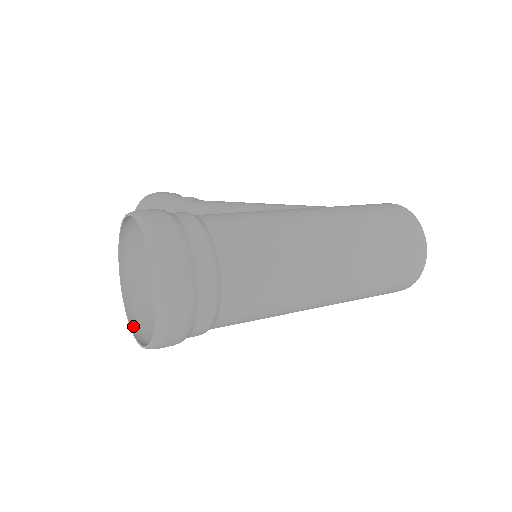
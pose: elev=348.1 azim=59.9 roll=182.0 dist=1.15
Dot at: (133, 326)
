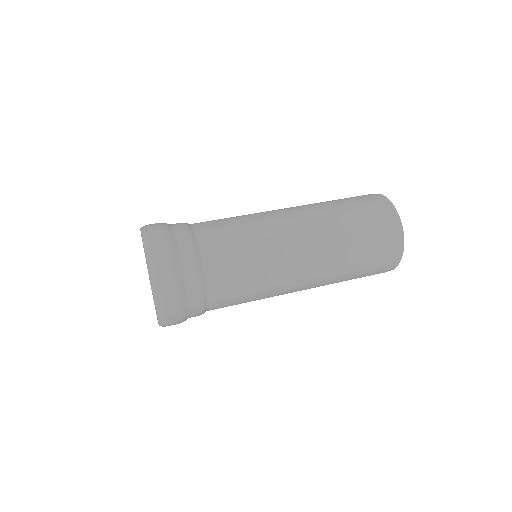
Dot at: occluded
